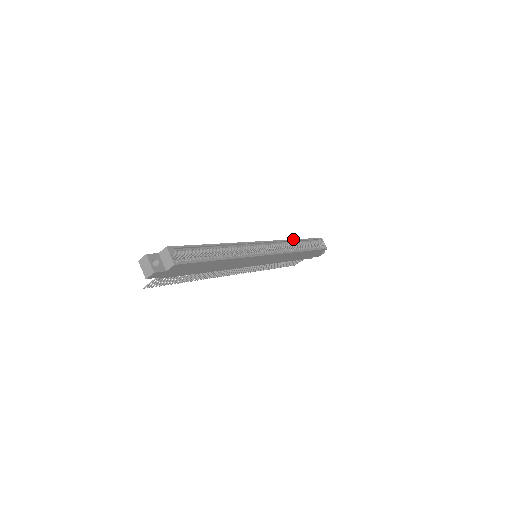
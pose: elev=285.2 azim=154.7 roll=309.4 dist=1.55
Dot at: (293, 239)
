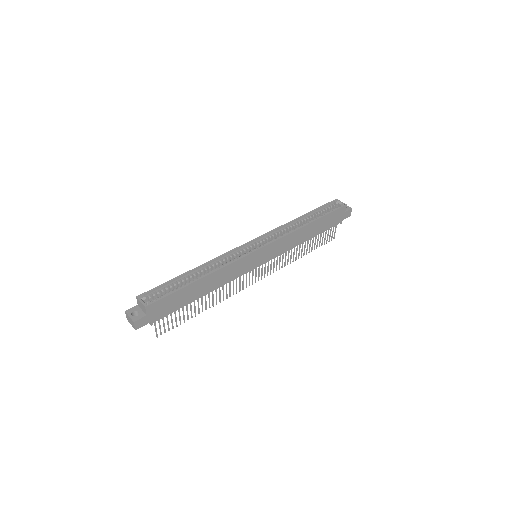
Dot at: occluded
